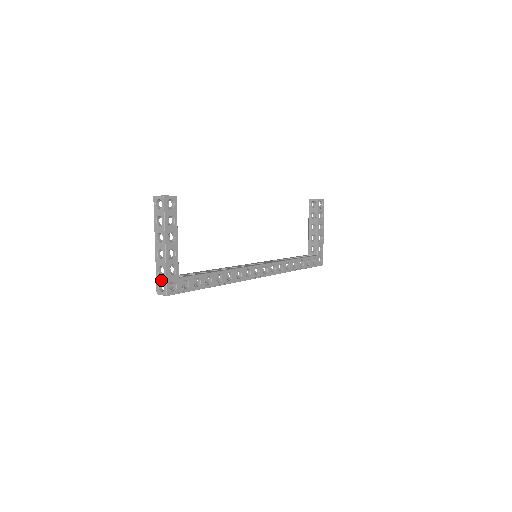
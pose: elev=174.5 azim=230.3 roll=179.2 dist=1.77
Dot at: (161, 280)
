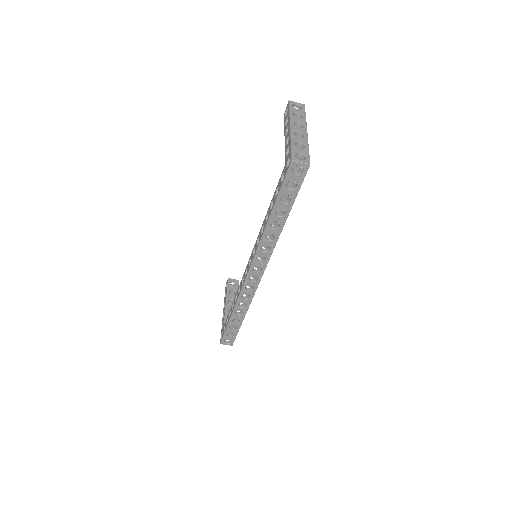
Dot at: (301, 151)
